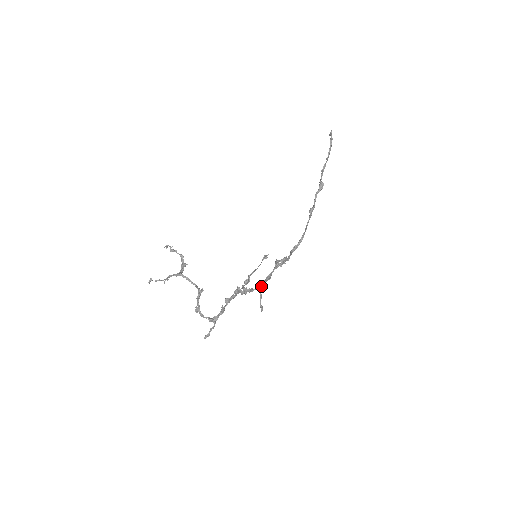
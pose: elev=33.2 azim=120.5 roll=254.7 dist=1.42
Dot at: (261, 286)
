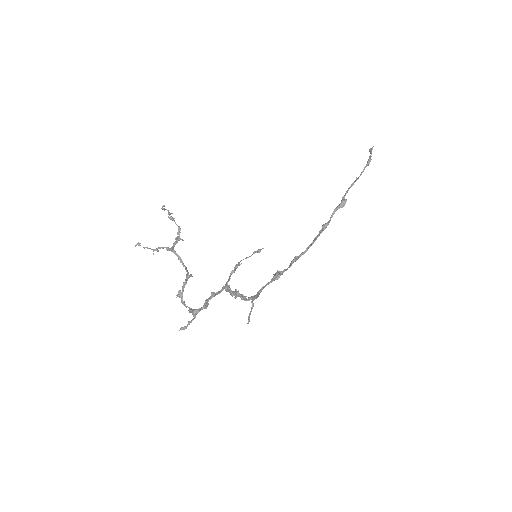
Dot at: (256, 298)
